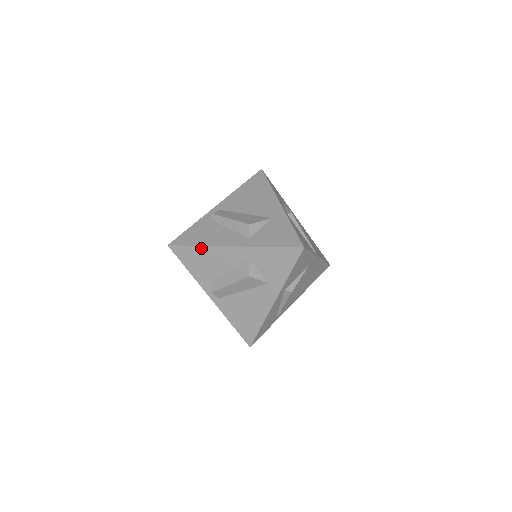
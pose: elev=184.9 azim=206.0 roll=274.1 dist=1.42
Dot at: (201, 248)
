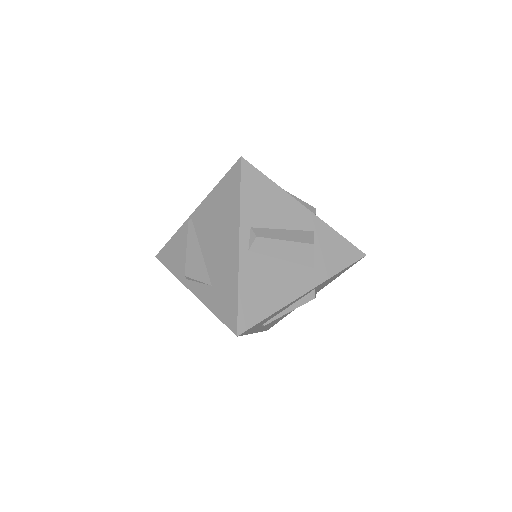
Dot at: (275, 187)
